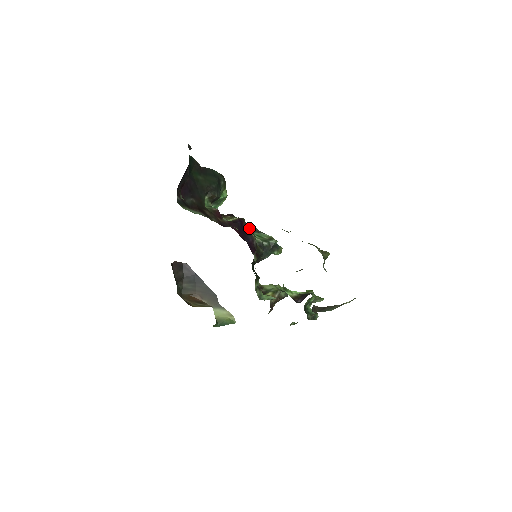
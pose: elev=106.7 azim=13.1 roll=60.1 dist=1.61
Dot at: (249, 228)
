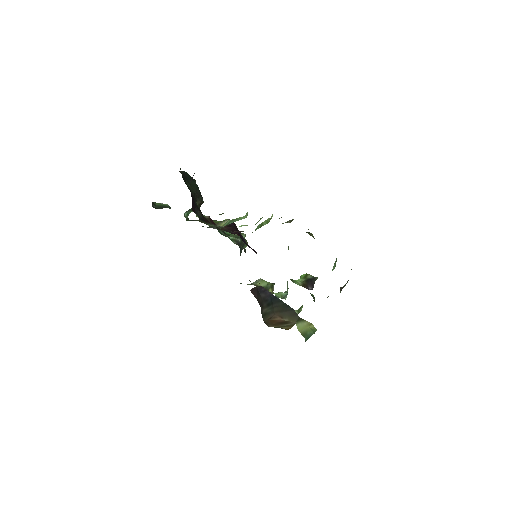
Dot at: occluded
